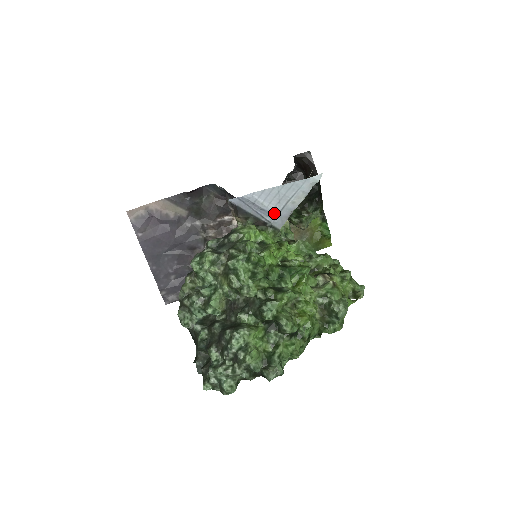
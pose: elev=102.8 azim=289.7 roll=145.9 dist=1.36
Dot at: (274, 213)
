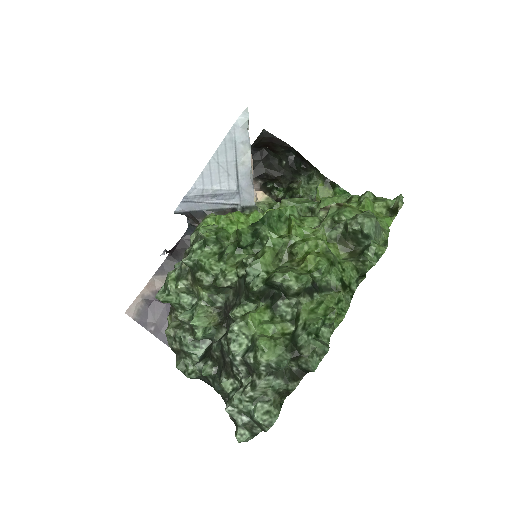
Dot at: (233, 191)
